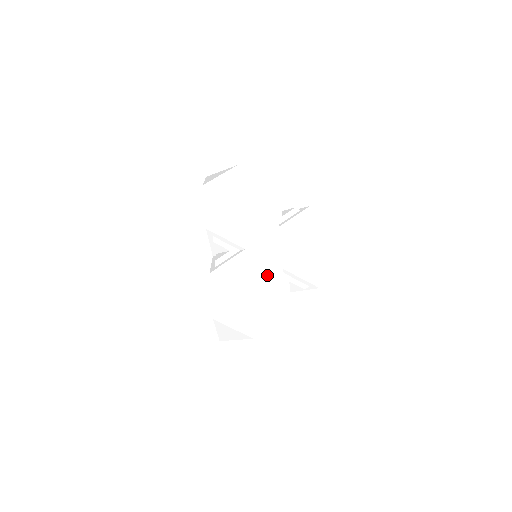
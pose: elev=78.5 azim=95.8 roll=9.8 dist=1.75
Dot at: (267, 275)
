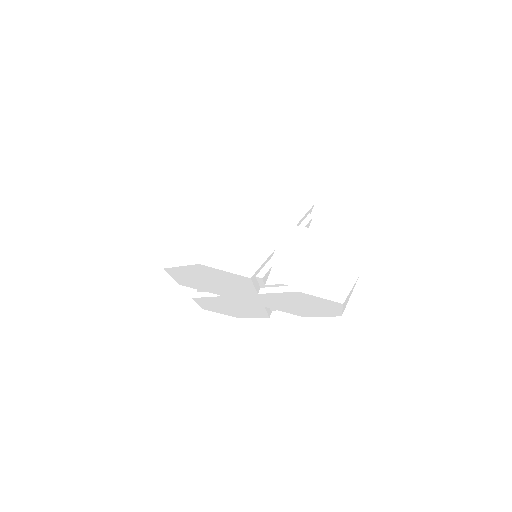
Dot at: (257, 240)
